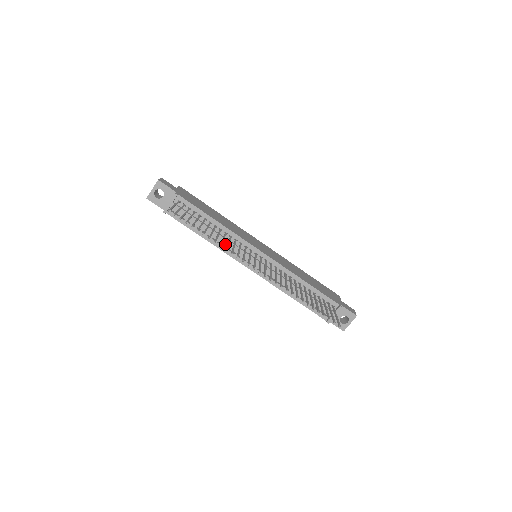
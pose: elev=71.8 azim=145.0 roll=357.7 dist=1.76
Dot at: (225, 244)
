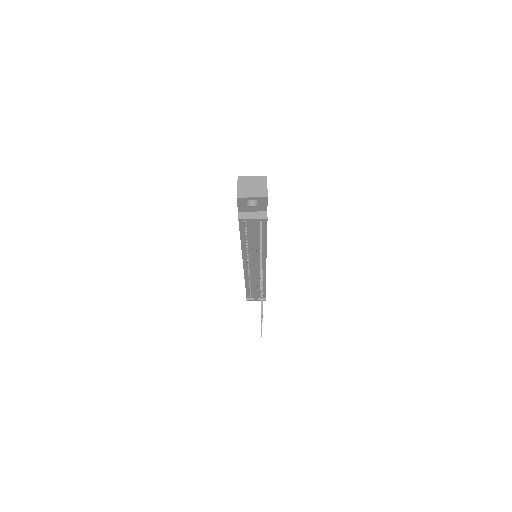
Dot at: (250, 252)
